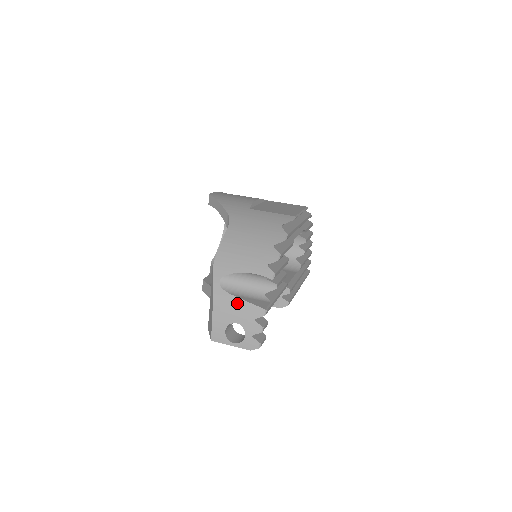
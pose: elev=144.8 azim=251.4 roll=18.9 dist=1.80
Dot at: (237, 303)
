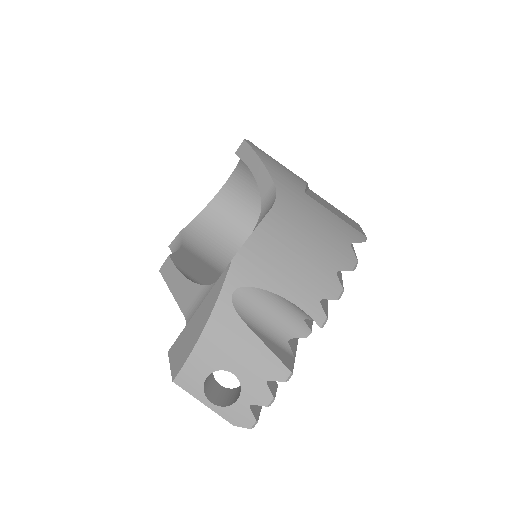
Dot at: (249, 341)
